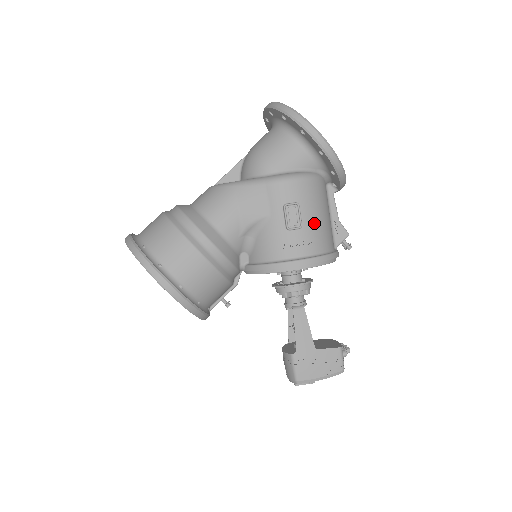
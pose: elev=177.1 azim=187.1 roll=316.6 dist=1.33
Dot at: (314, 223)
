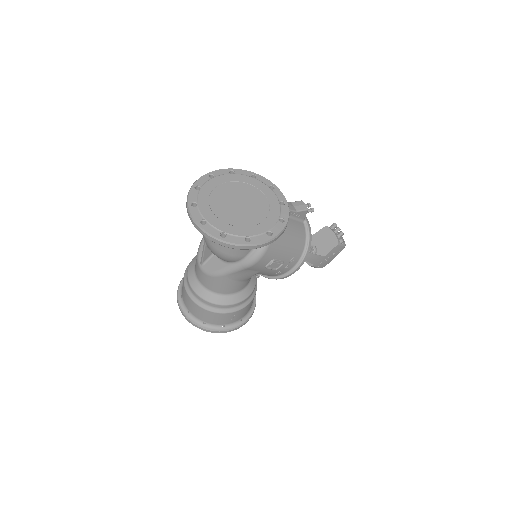
Dot at: (289, 252)
